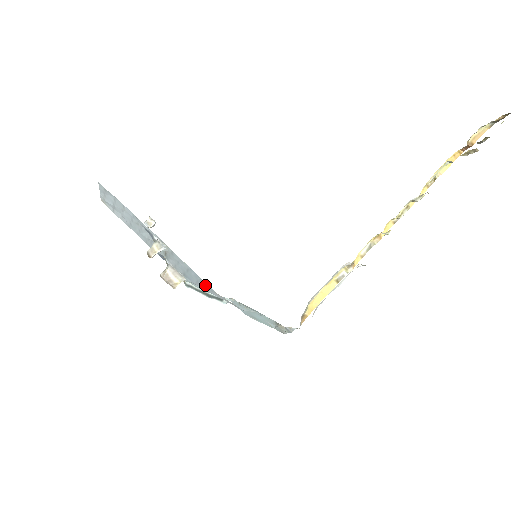
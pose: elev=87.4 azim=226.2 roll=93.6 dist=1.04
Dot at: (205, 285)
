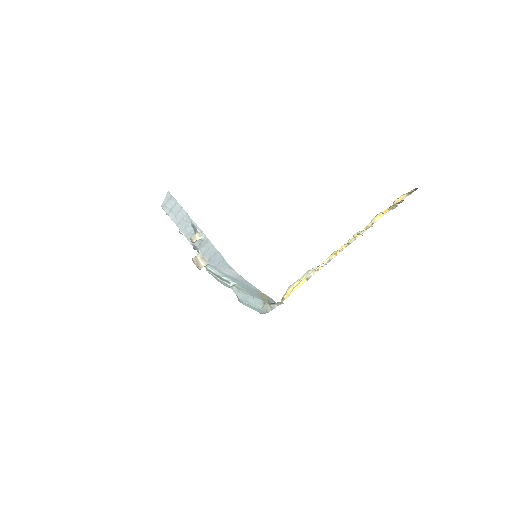
Dot at: (225, 264)
